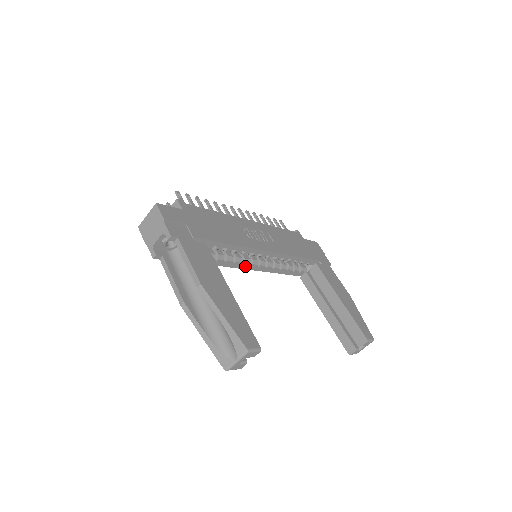
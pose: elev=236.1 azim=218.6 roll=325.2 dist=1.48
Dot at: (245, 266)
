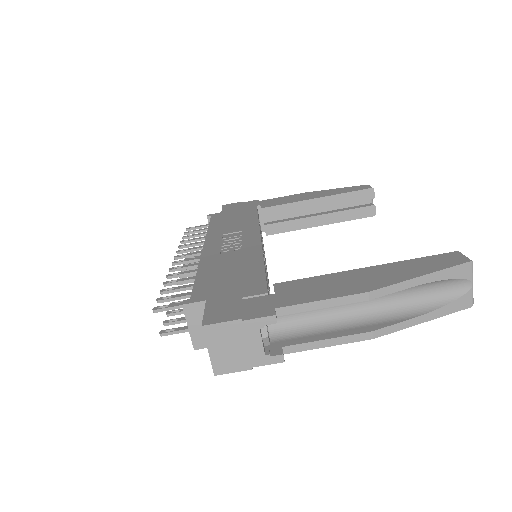
Dot at: (267, 273)
